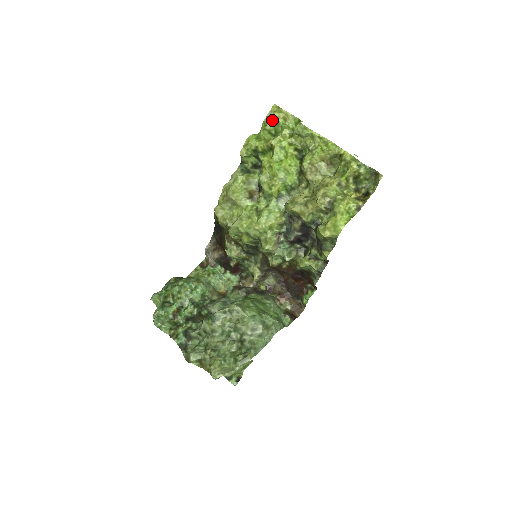
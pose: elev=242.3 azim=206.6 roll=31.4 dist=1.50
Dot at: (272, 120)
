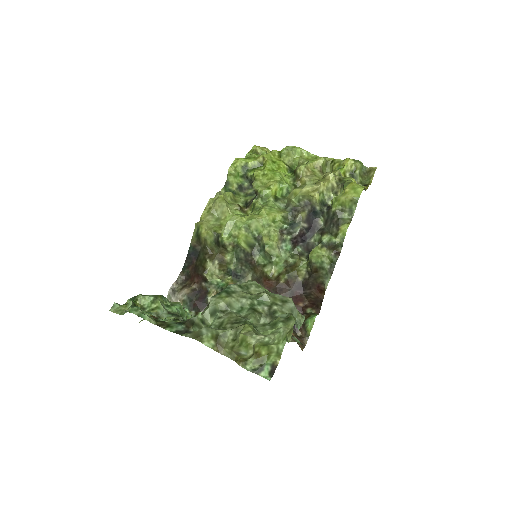
Dot at: (256, 151)
